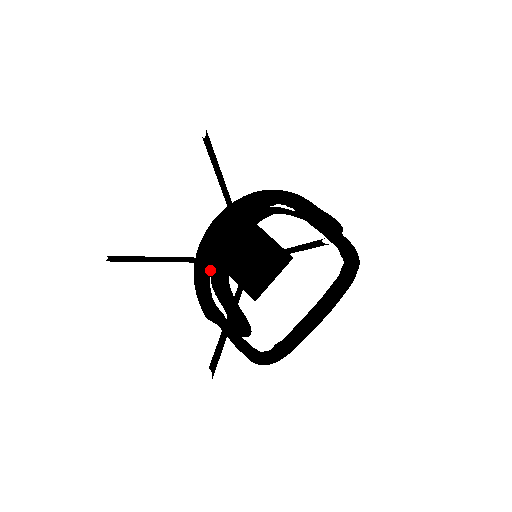
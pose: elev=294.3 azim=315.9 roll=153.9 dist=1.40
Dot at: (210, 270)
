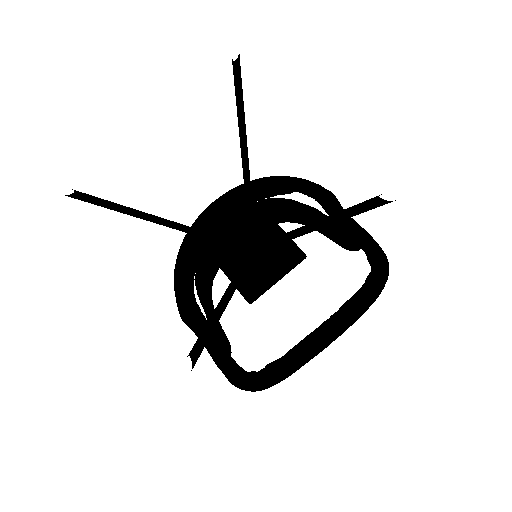
Dot at: (198, 260)
